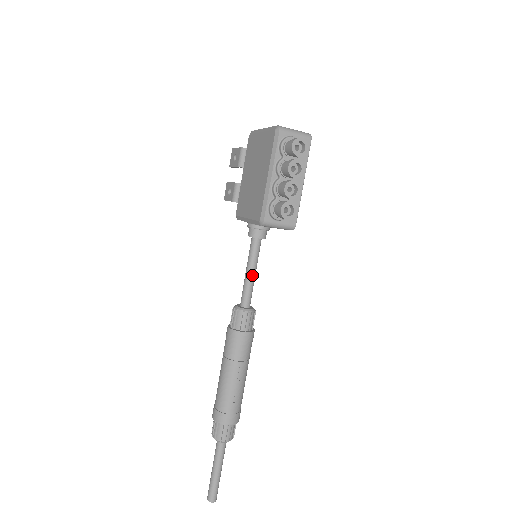
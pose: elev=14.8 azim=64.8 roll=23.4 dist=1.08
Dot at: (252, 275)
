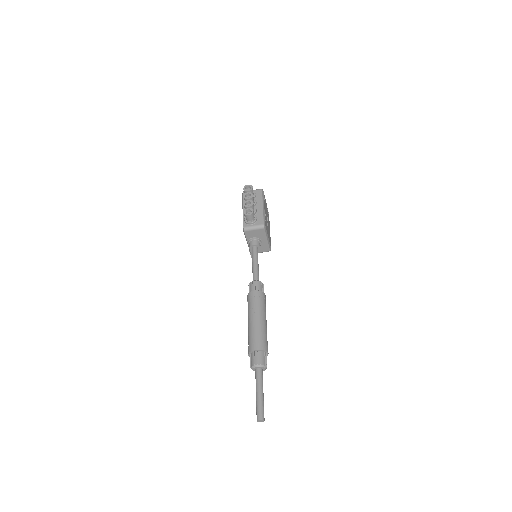
Dot at: (255, 264)
